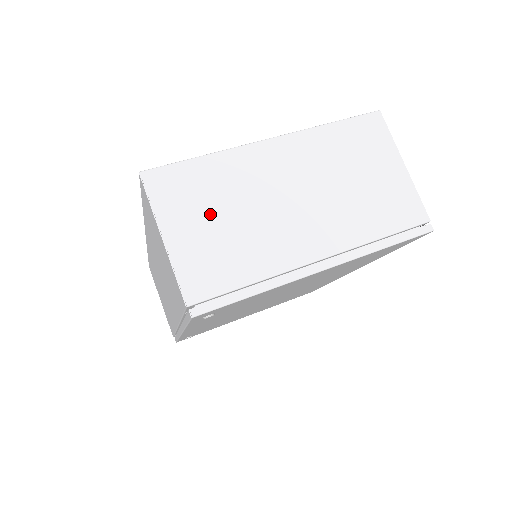
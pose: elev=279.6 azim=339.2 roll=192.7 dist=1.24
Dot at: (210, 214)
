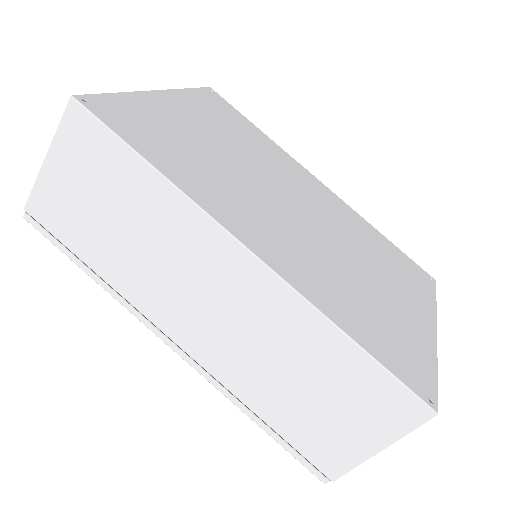
Dot at: occluded
